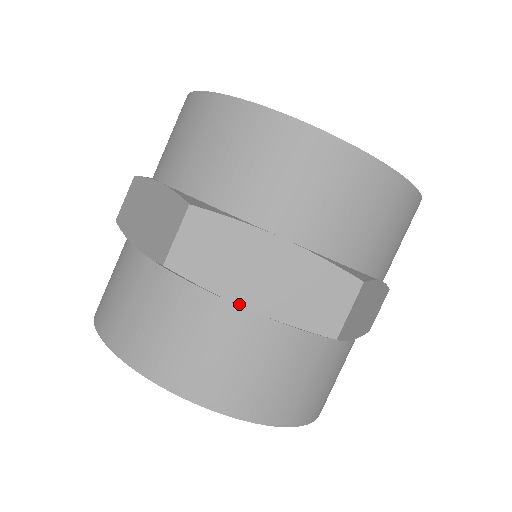
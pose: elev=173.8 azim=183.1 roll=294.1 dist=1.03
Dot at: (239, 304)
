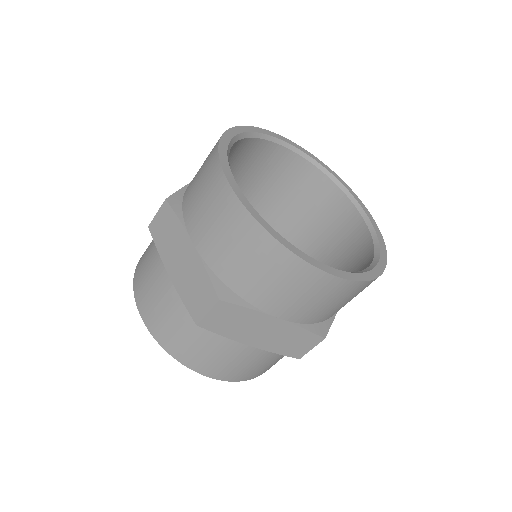
Dot at: (243, 343)
